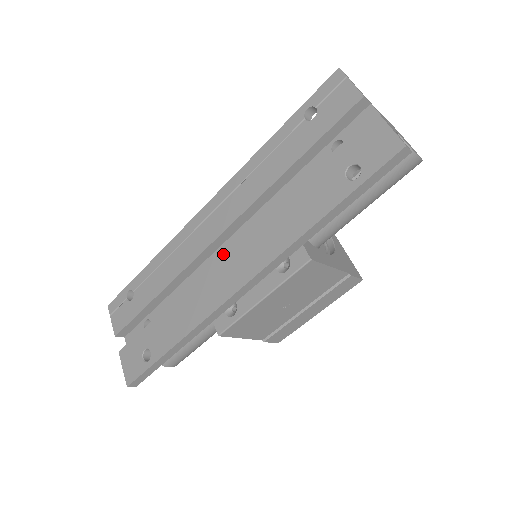
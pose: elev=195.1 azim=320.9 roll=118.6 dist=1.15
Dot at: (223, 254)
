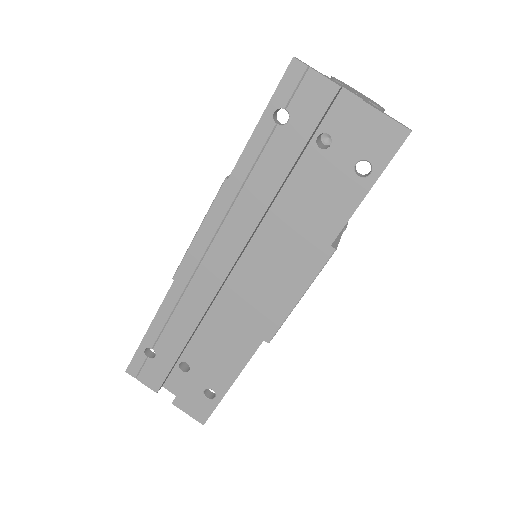
Dot at: (248, 283)
